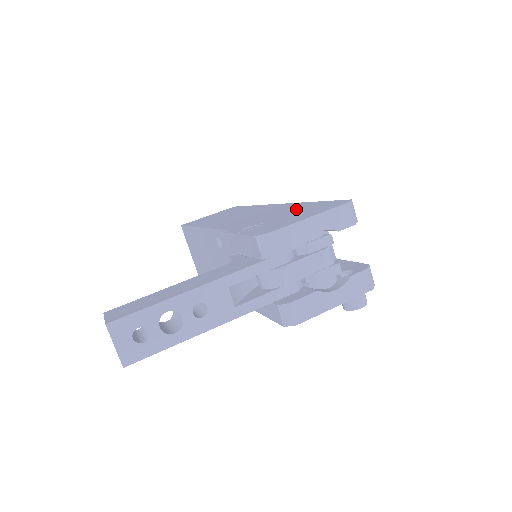
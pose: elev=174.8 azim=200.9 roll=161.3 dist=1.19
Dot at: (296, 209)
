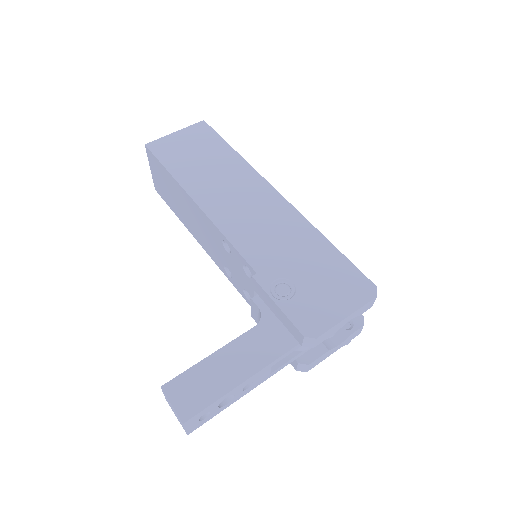
Dot at: (319, 259)
